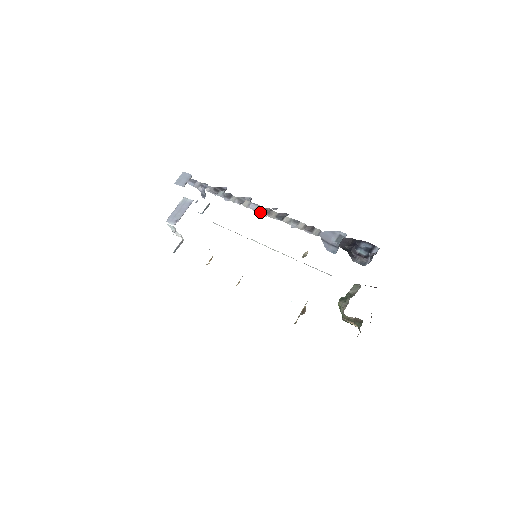
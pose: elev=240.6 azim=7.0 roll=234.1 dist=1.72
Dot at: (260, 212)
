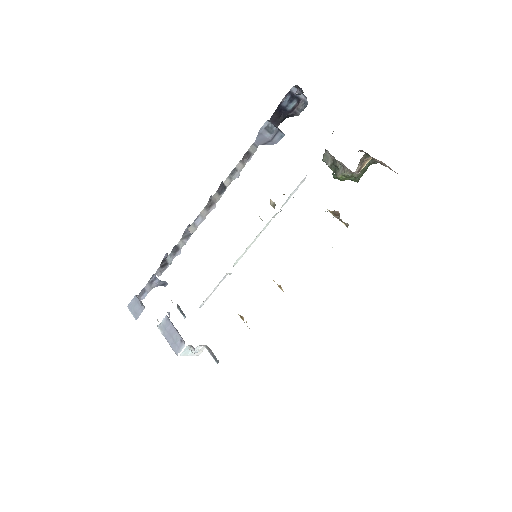
Dot at: (208, 213)
